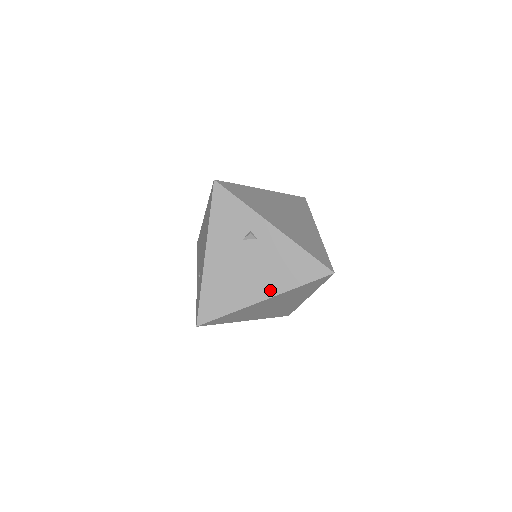
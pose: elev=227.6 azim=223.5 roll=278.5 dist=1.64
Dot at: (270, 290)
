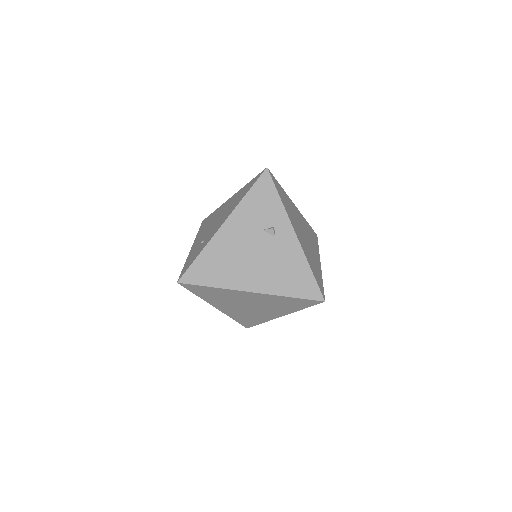
Dot at: (262, 286)
